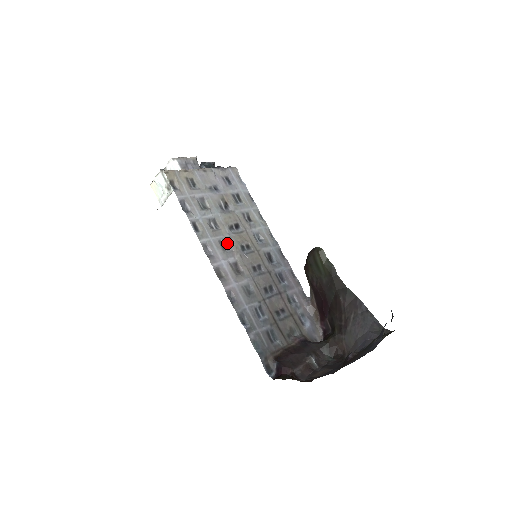
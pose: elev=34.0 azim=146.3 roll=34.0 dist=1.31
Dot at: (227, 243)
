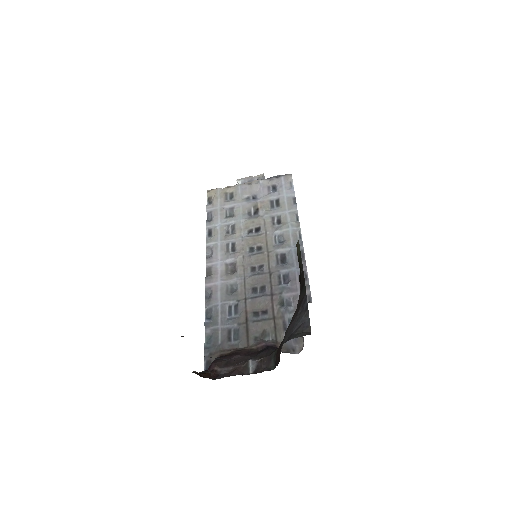
Dot at: (236, 246)
